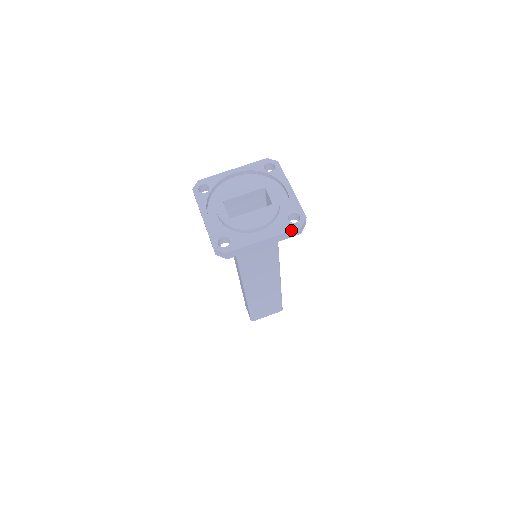
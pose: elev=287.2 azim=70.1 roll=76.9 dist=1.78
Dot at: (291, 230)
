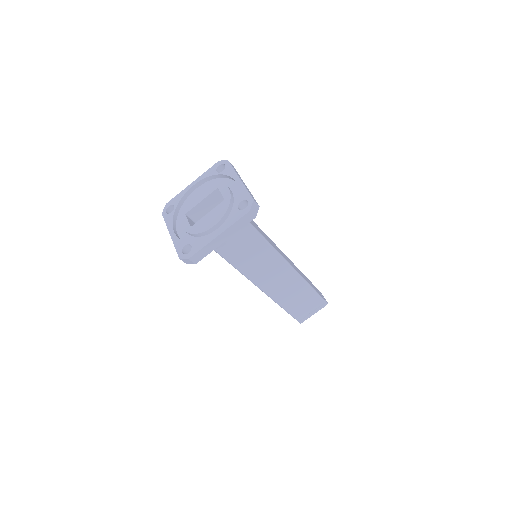
Dot at: (241, 217)
